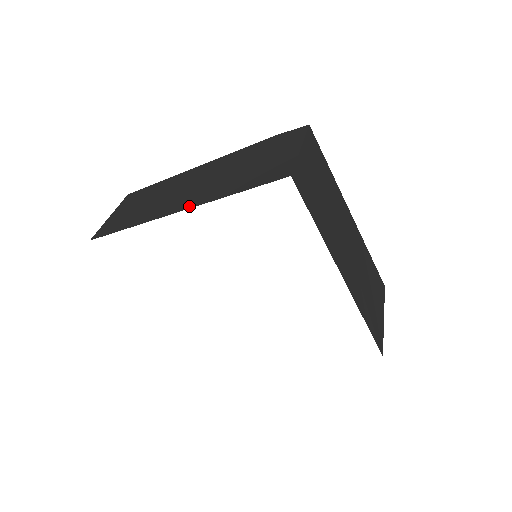
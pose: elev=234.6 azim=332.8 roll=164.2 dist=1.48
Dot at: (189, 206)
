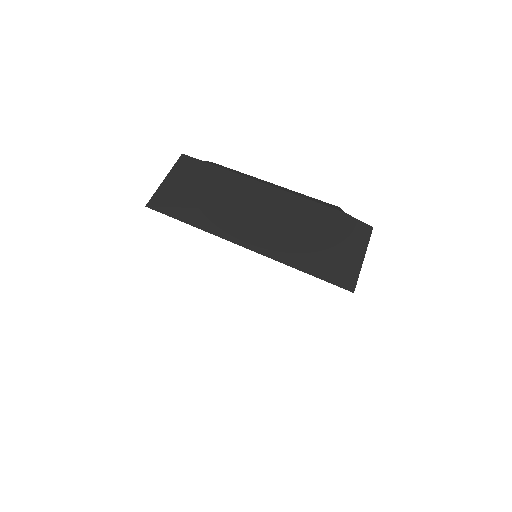
Dot at: (261, 251)
